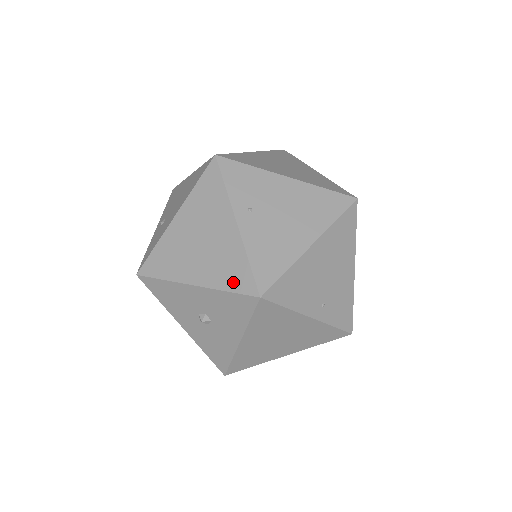
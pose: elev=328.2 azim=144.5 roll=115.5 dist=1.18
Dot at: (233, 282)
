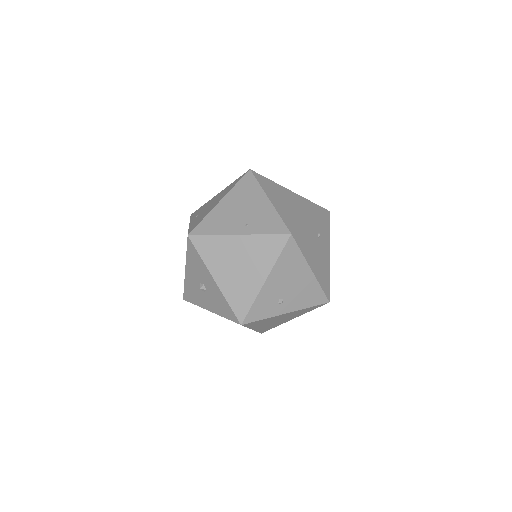
Dot at: occluded
